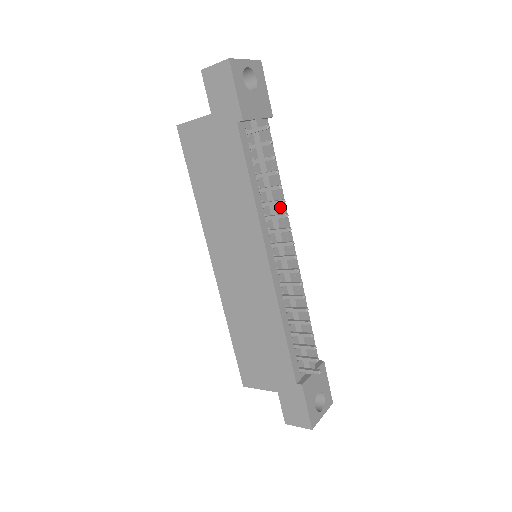
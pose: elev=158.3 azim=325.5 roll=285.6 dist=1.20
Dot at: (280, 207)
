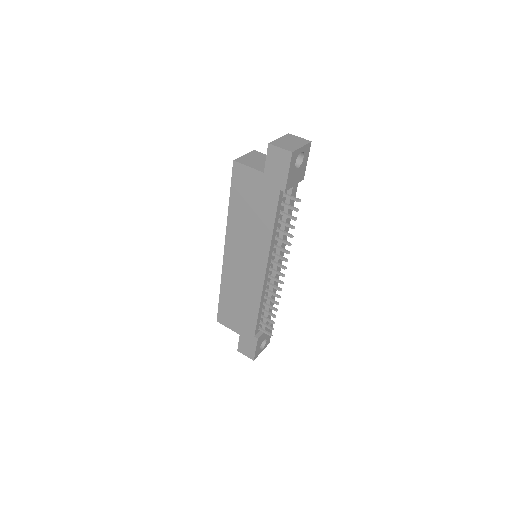
Dot at: occluded
